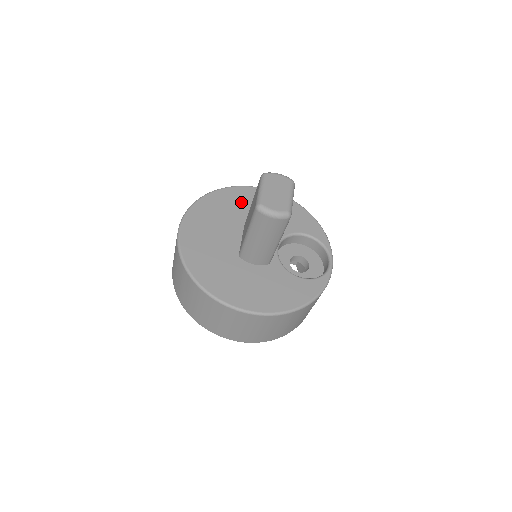
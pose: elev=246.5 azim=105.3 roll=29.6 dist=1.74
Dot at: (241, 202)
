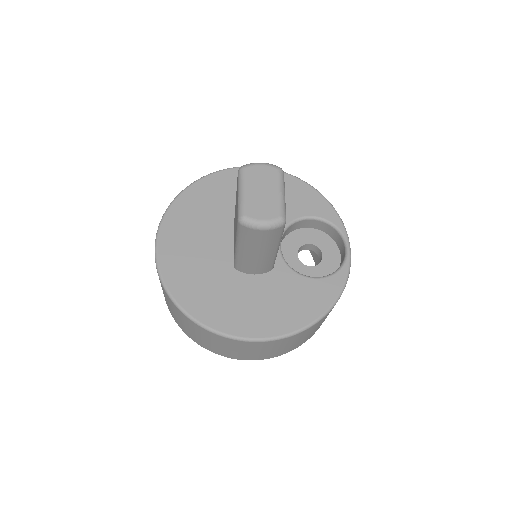
Dot at: (225, 193)
